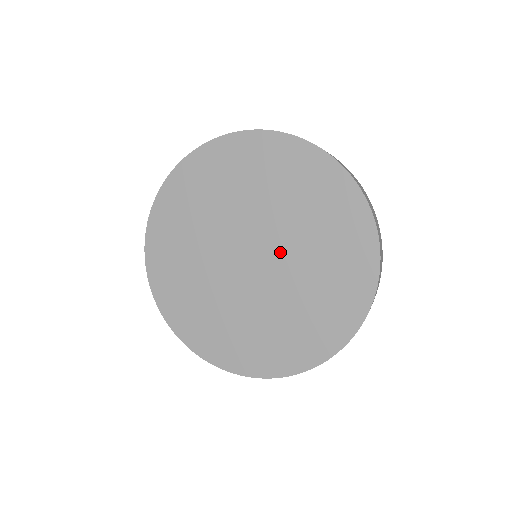
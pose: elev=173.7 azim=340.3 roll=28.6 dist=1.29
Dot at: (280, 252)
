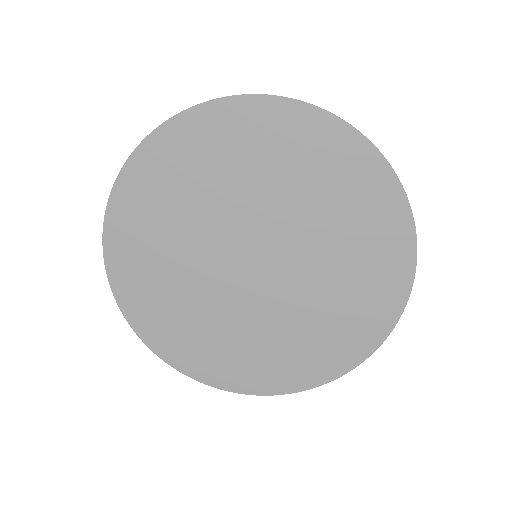
Dot at: (289, 278)
